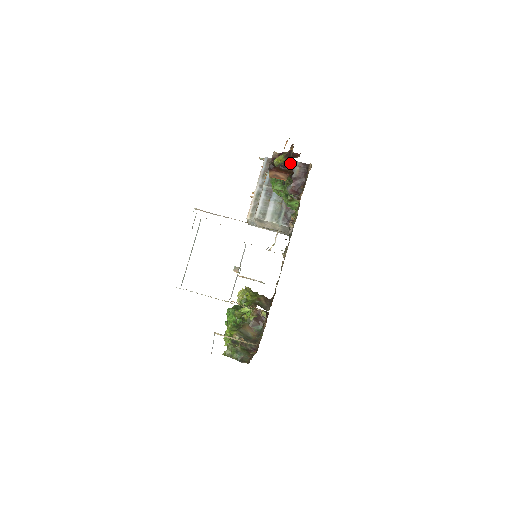
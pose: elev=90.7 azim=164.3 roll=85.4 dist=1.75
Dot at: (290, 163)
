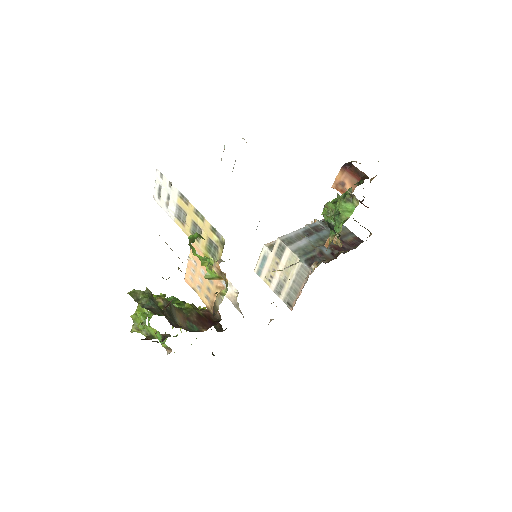
Dot at: occluded
